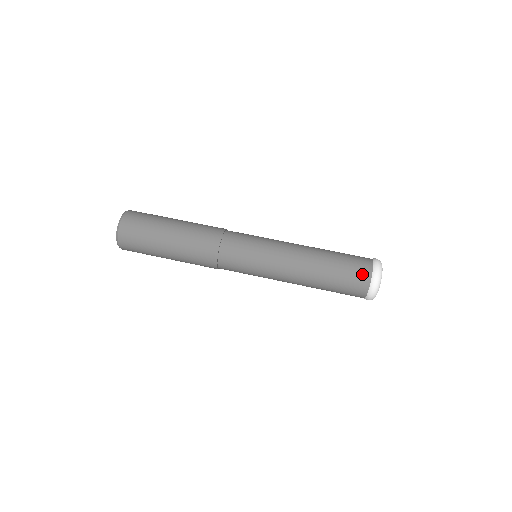
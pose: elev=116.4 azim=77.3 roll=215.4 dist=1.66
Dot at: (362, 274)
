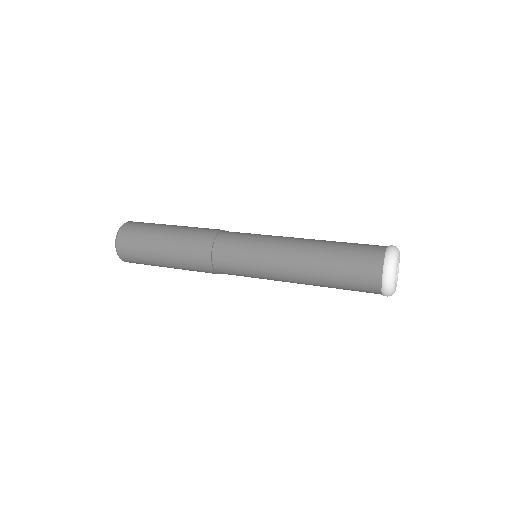
Dot at: (374, 250)
